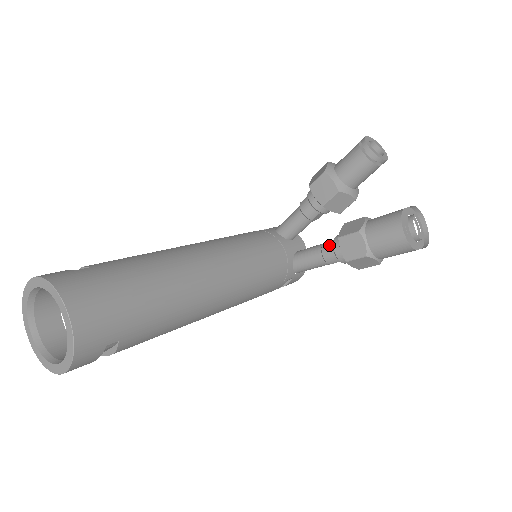
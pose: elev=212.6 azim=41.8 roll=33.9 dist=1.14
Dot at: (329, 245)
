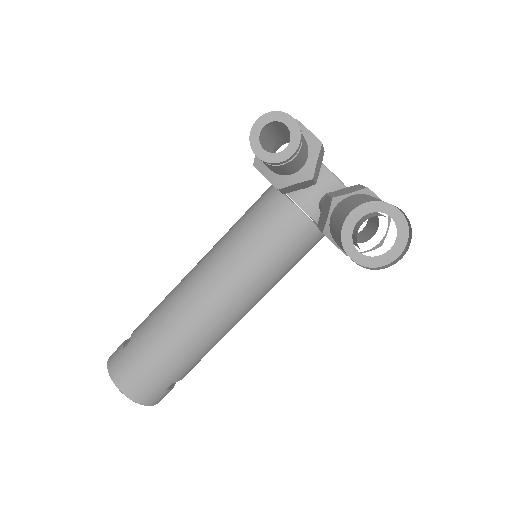
Dot at: occluded
